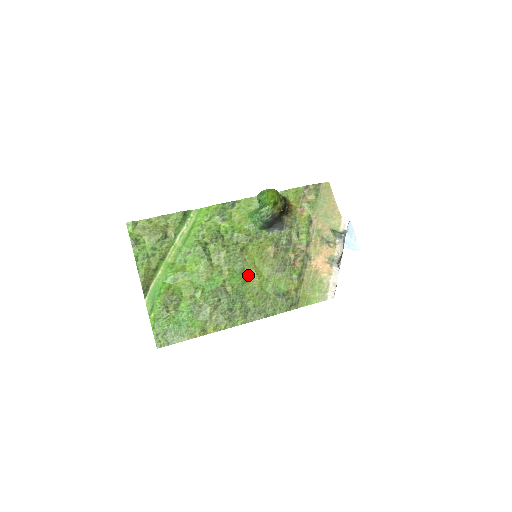
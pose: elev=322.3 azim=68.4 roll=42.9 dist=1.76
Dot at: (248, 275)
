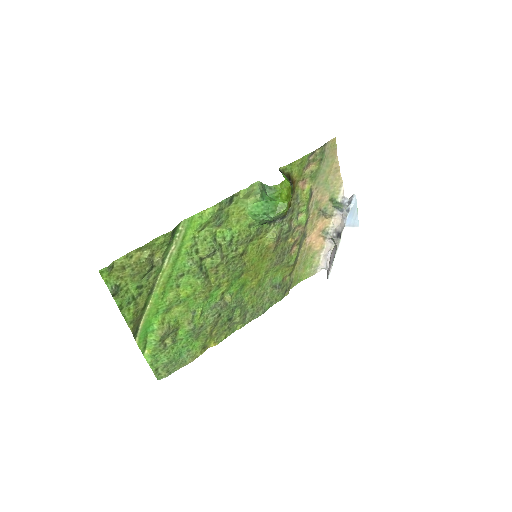
Dot at: (246, 277)
